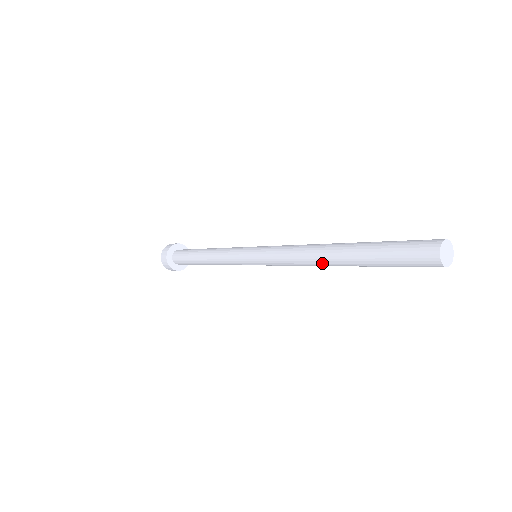
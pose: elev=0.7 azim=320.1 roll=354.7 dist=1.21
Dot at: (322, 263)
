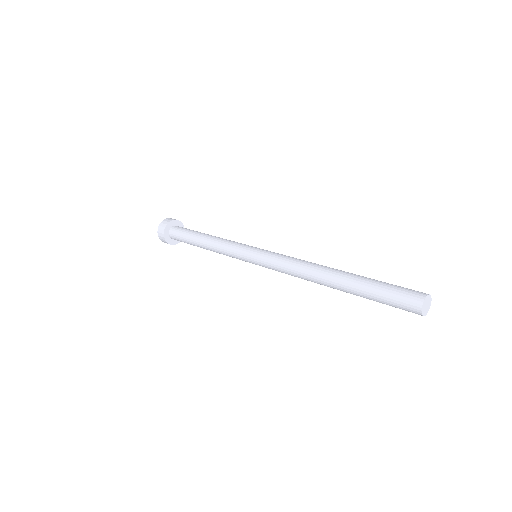
Dot at: (319, 277)
